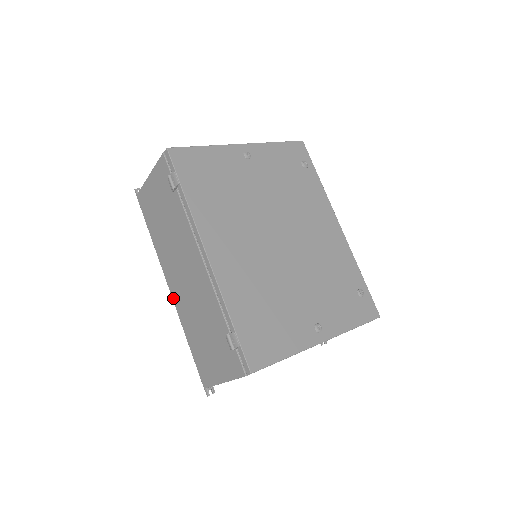
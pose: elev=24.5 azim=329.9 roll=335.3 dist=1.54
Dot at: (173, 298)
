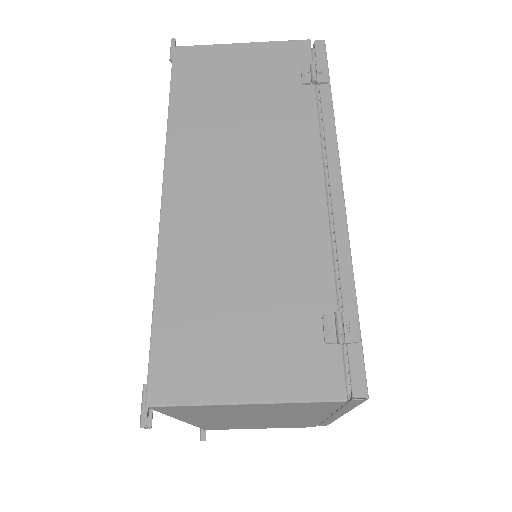
Dot at: (166, 211)
